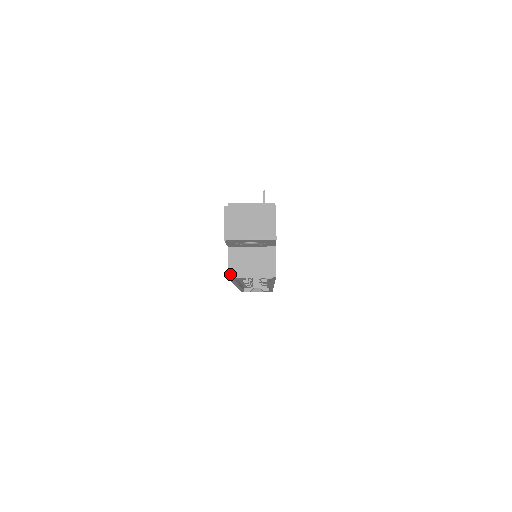
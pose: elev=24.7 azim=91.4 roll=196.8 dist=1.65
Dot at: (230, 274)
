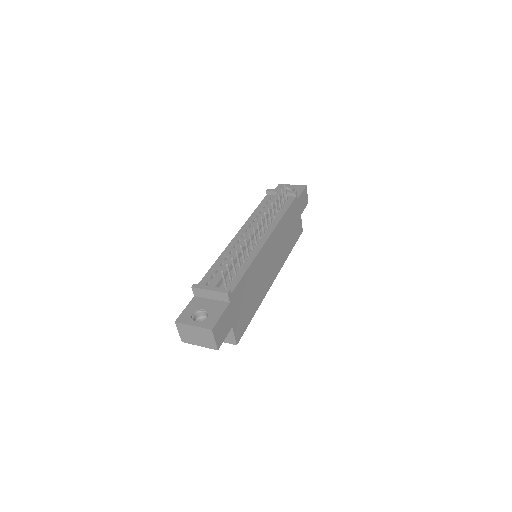
Dot at: occluded
